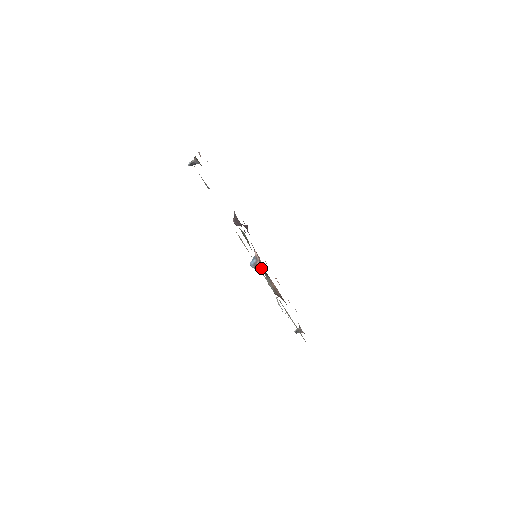
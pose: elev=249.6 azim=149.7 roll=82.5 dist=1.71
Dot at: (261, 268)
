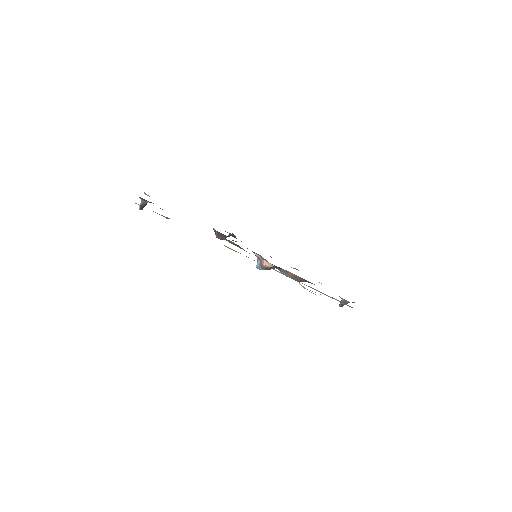
Dot at: (268, 265)
